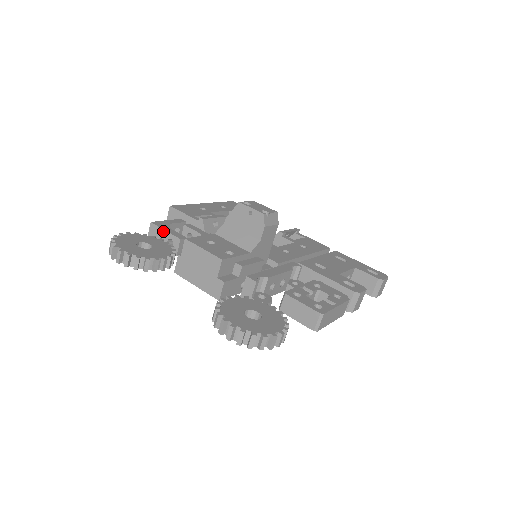
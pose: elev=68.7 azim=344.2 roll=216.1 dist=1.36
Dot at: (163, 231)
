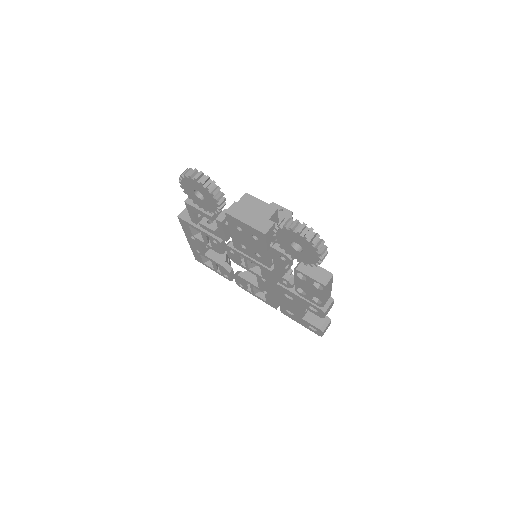
Dot at: occluded
